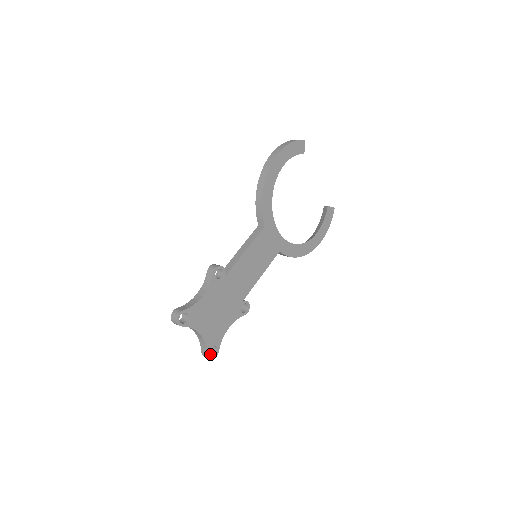
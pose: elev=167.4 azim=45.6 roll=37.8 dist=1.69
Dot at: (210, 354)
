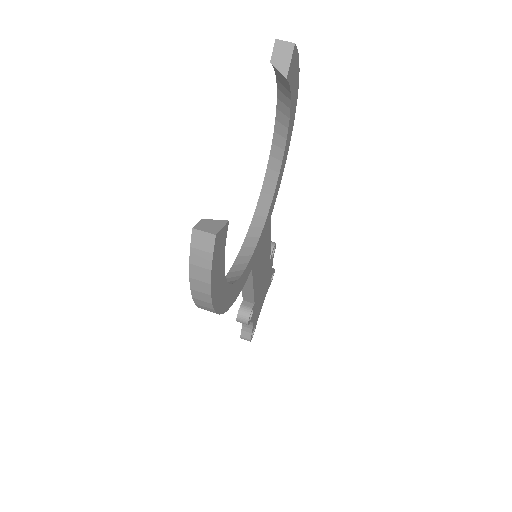
Dot at: occluded
